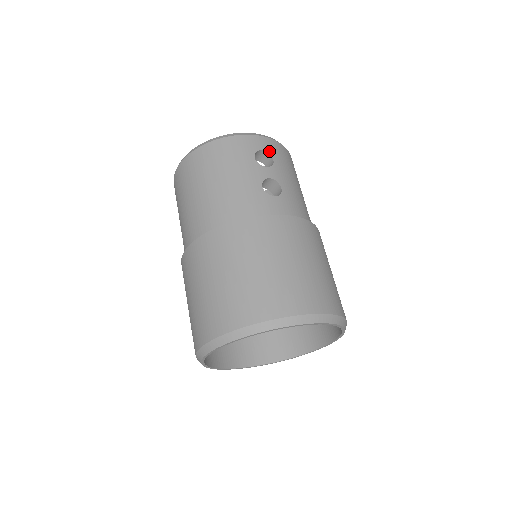
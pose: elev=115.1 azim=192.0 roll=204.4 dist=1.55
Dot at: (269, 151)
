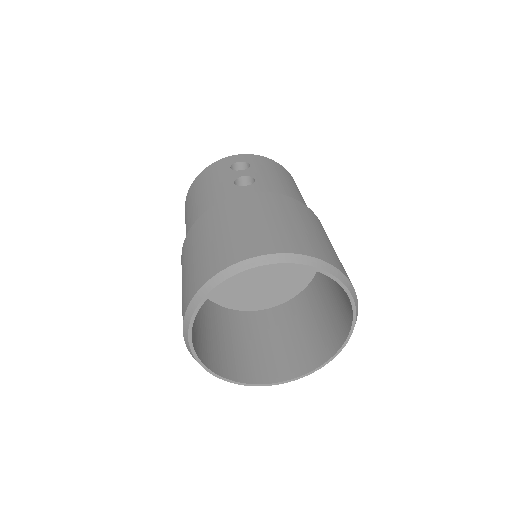
Dot at: (247, 161)
